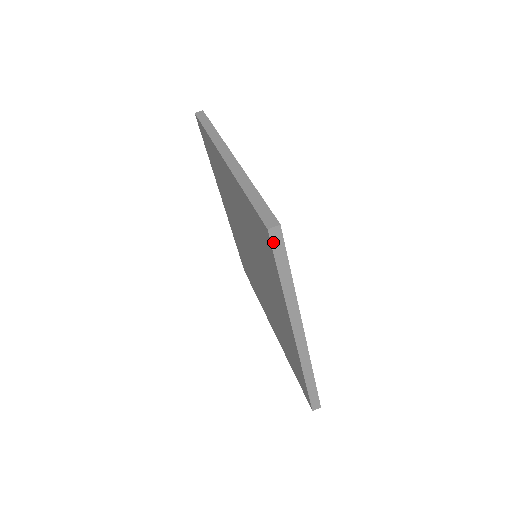
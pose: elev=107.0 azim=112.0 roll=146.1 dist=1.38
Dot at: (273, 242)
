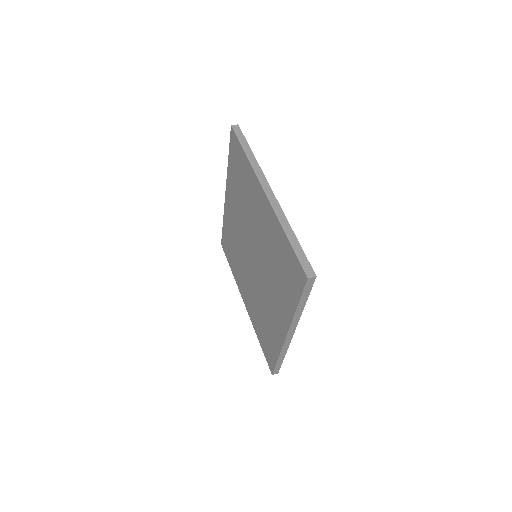
Dot at: (307, 285)
